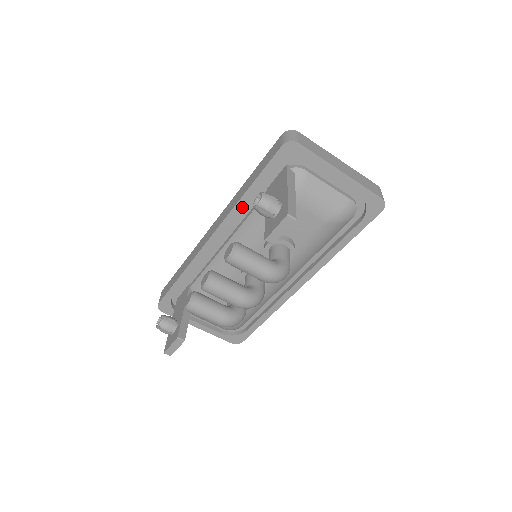
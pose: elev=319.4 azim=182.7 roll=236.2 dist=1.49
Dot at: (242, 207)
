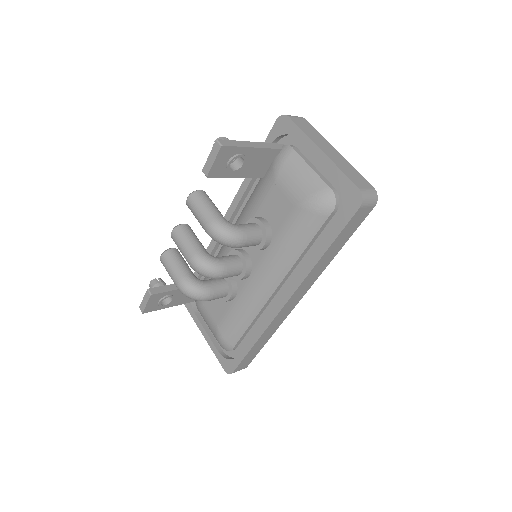
Dot at: (246, 188)
